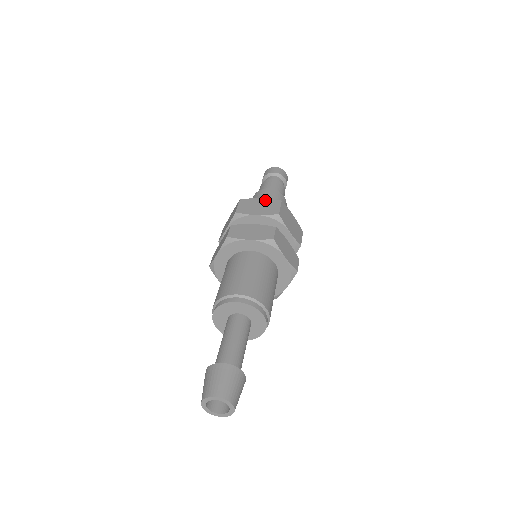
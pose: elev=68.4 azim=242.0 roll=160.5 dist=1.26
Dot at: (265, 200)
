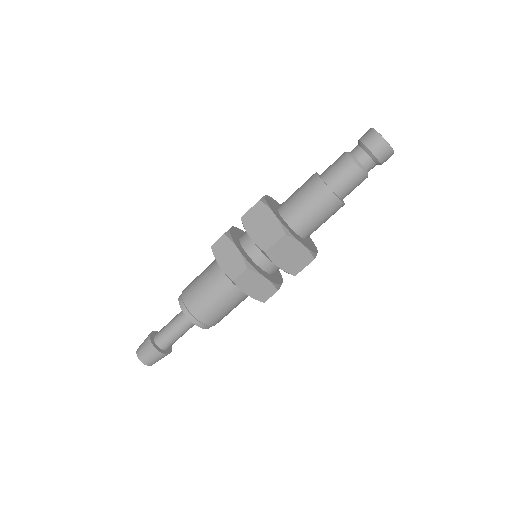
Dot at: (303, 250)
